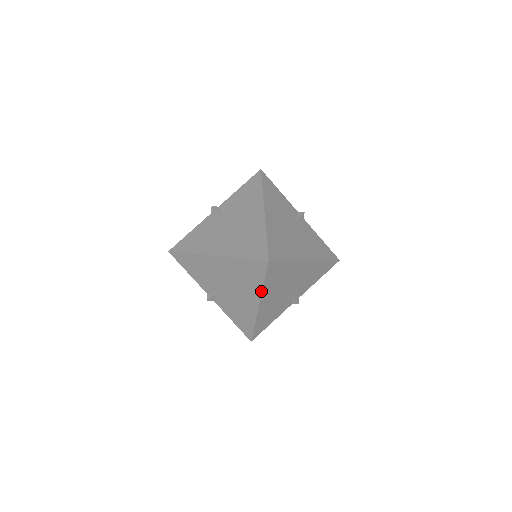
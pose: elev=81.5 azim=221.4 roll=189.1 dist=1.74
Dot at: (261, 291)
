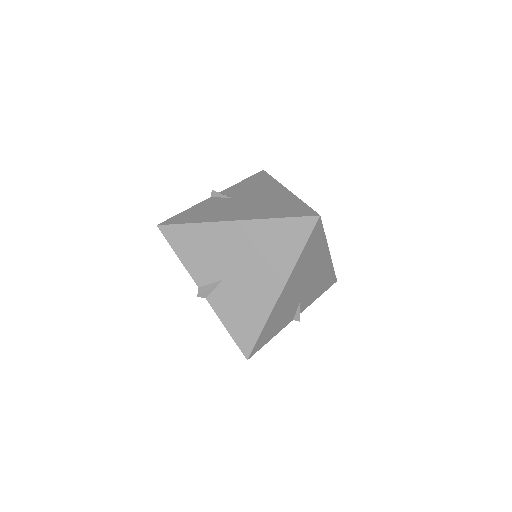
Dot at: (293, 266)
